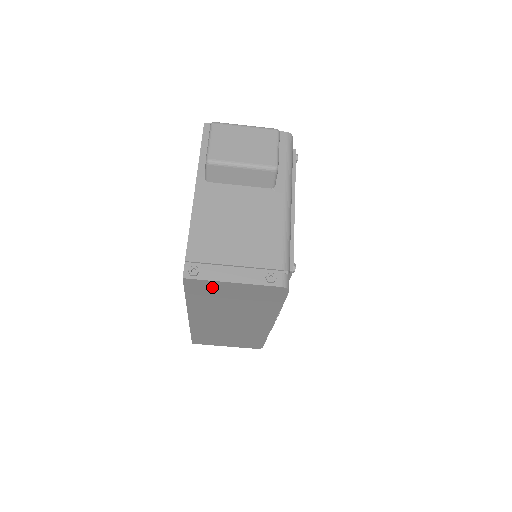
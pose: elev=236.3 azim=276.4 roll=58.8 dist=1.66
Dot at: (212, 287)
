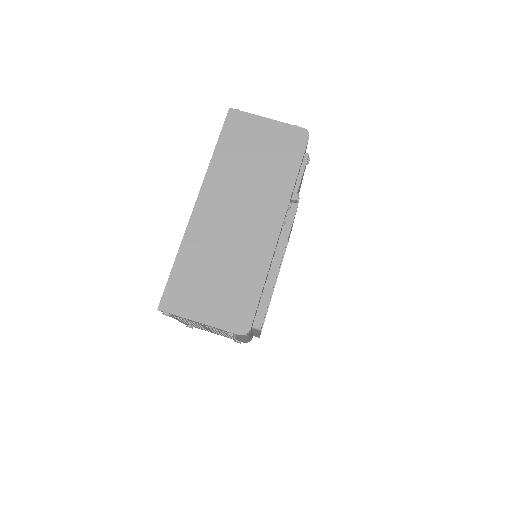
Dot at: (247, 126)
